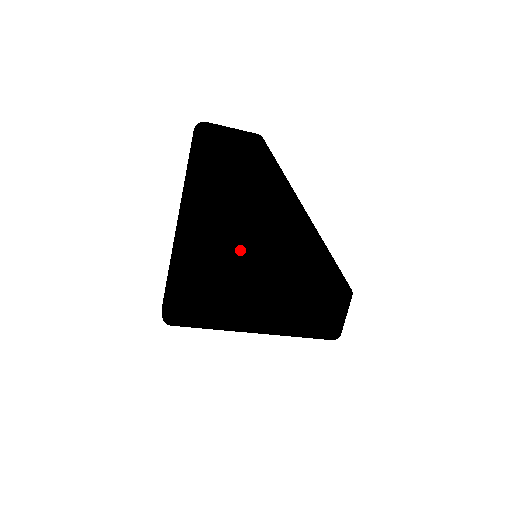
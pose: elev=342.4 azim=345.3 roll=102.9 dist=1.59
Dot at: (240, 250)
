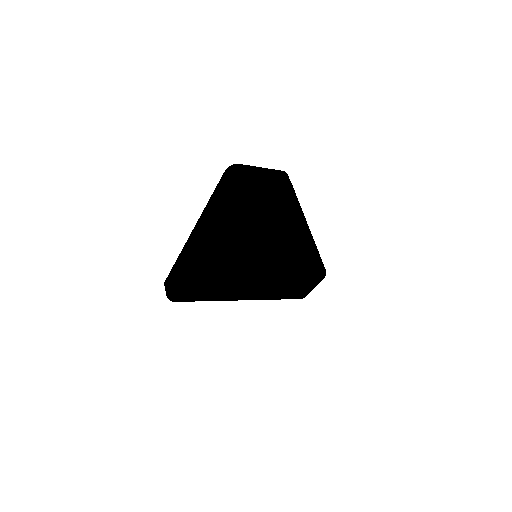
Dot at: (245, 261)
